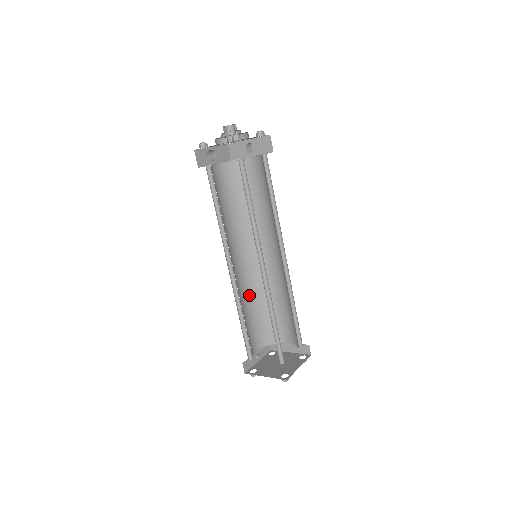
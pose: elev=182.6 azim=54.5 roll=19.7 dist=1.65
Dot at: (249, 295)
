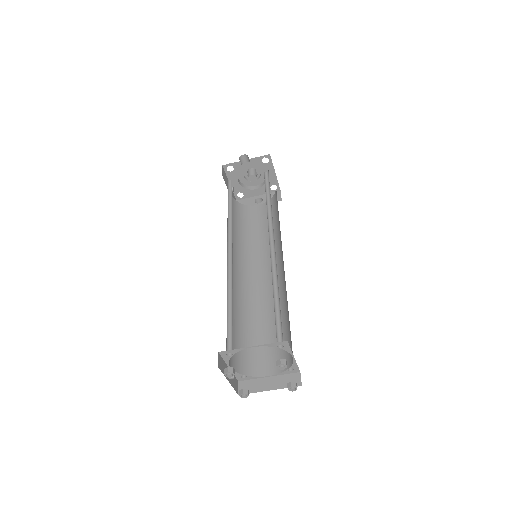
Dot at: (233, 304)
